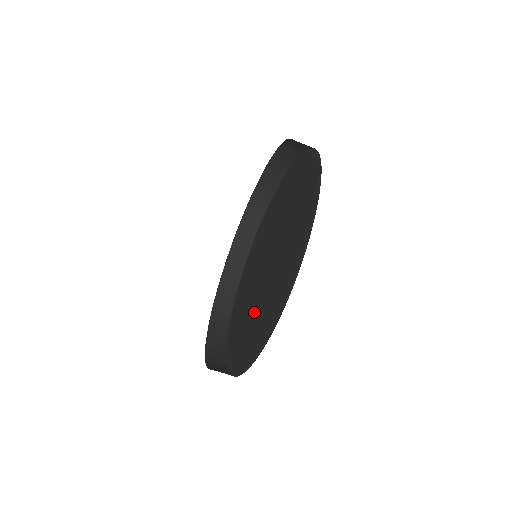
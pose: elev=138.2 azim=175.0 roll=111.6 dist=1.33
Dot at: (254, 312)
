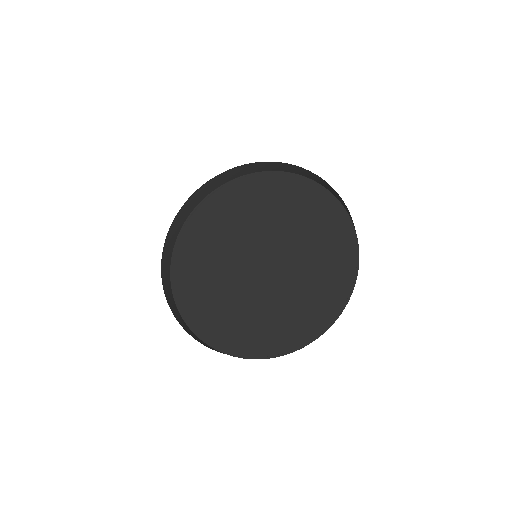
Dot at: (285, 296)
